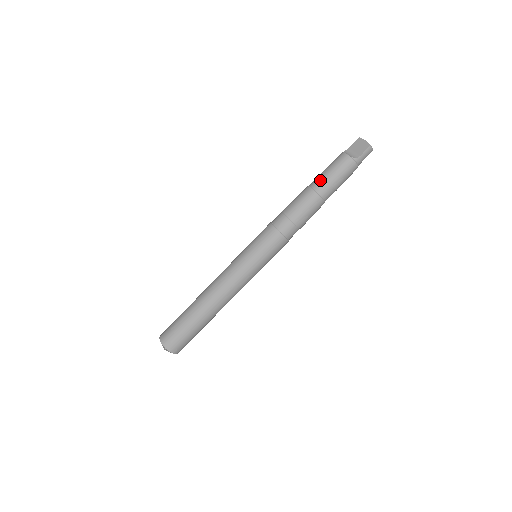
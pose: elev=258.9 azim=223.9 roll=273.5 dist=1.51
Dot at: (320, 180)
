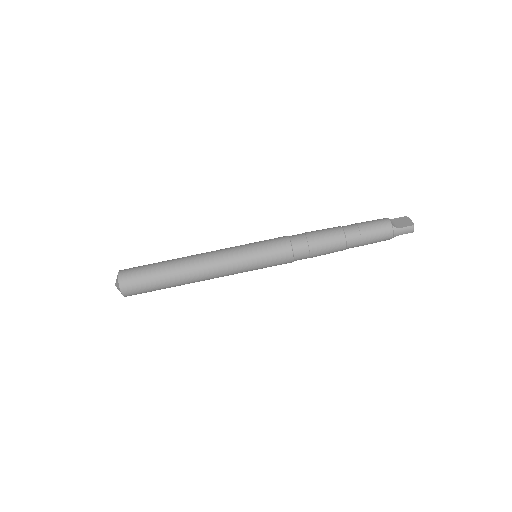
Dot at: (354, 226)
